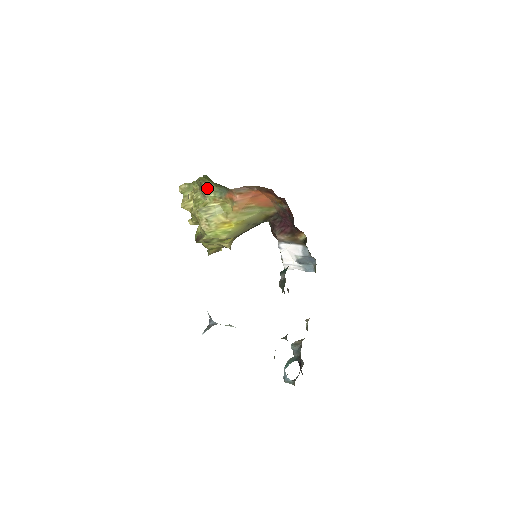
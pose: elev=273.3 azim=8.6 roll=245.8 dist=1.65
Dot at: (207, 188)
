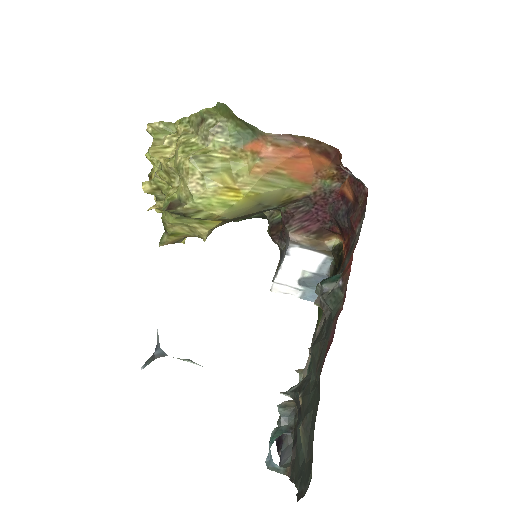
Dot at: (216, 127)
